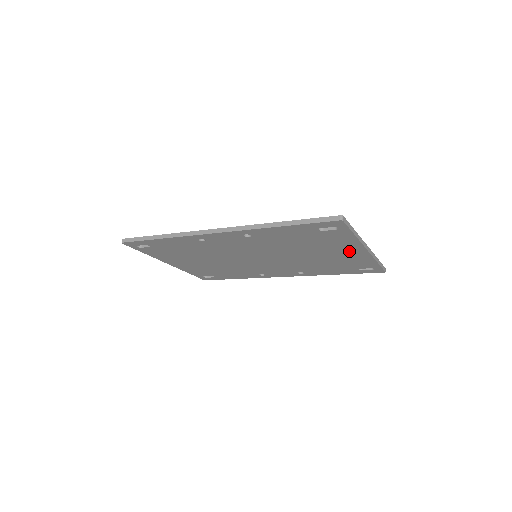
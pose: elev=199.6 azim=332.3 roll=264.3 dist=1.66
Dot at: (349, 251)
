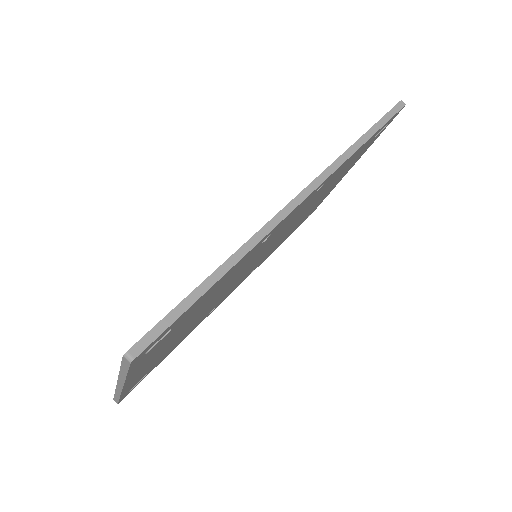
Dot at: (338, 180)
